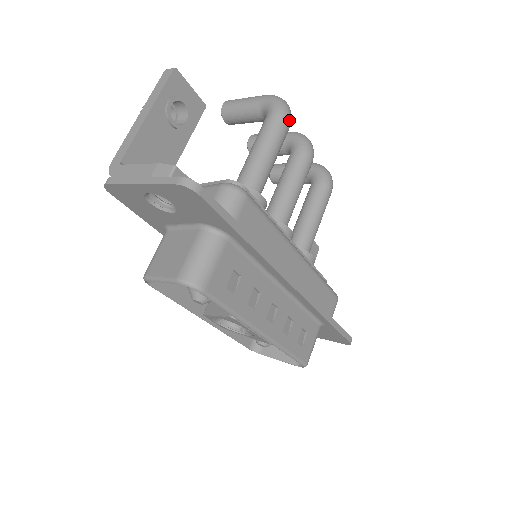
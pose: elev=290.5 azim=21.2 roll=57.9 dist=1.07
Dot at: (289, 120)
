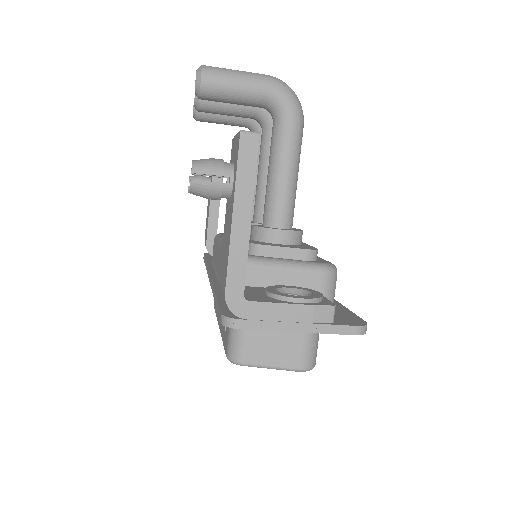
Dot at: (303, 121)
